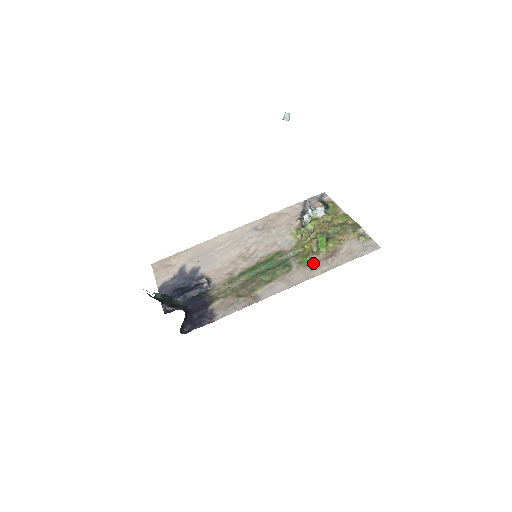
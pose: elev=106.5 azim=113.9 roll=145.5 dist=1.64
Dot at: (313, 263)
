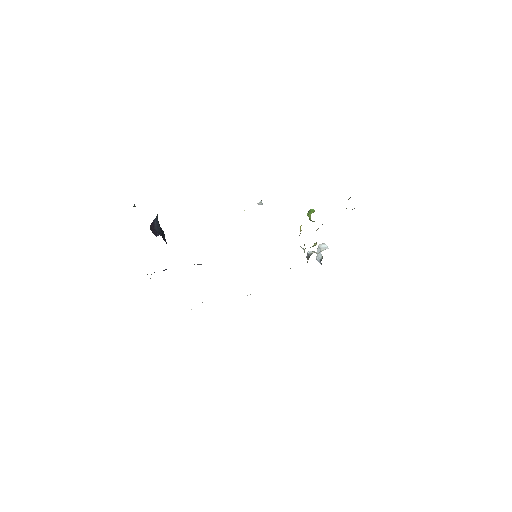
Dot at: occluded
